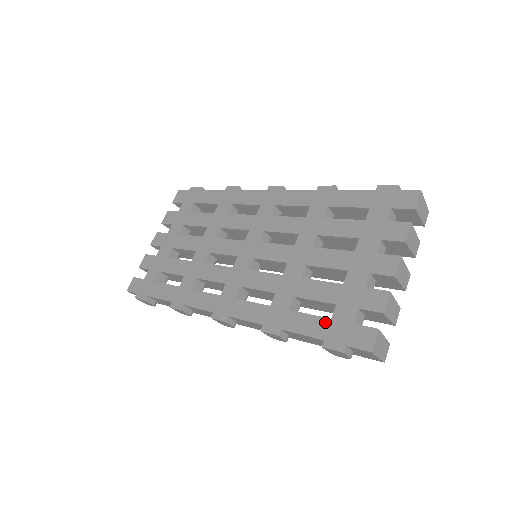
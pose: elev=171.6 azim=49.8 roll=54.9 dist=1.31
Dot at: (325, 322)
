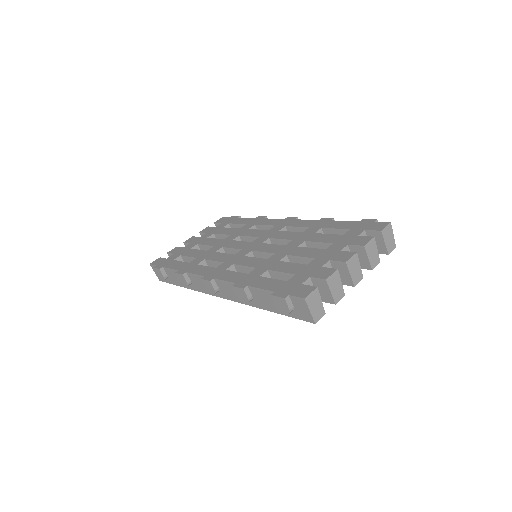
Dot at: (282, 283)
